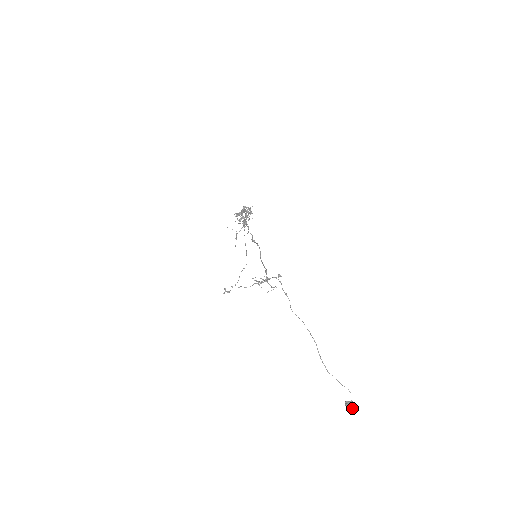
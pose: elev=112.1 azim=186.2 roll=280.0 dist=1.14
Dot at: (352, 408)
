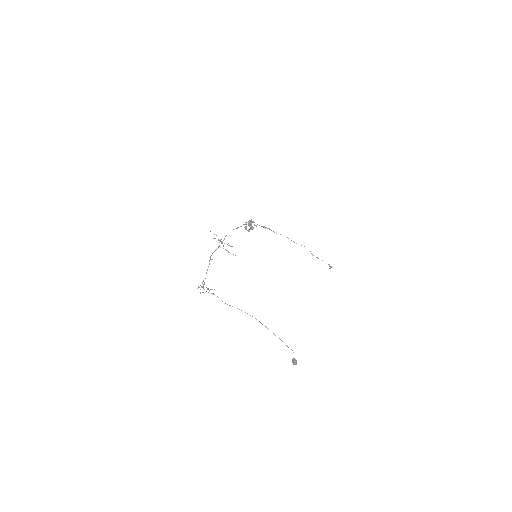
Dot at: (293, 363)
